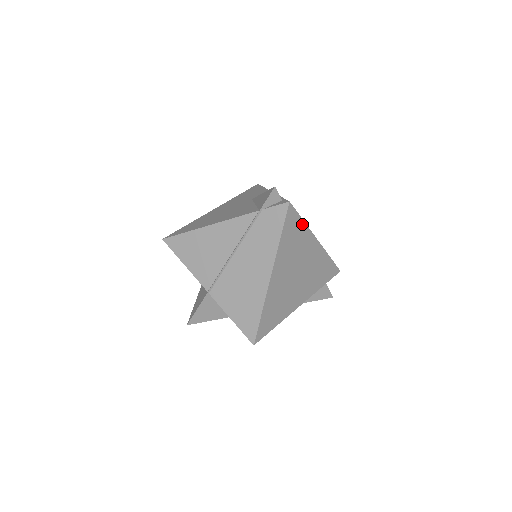
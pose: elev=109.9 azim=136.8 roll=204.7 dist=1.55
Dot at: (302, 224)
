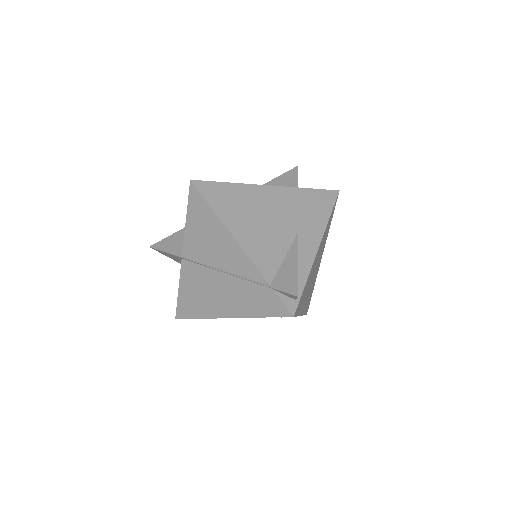
Dot at: occluded
